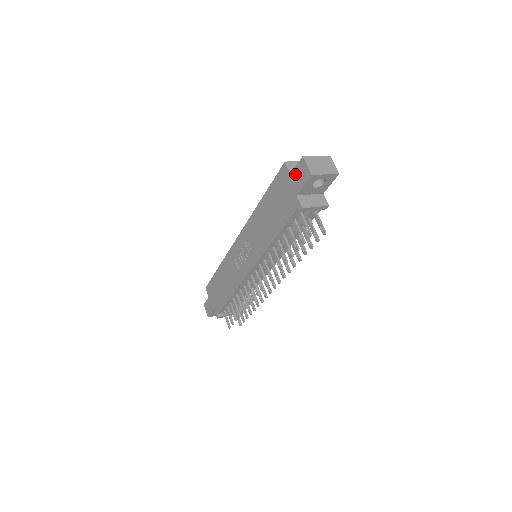
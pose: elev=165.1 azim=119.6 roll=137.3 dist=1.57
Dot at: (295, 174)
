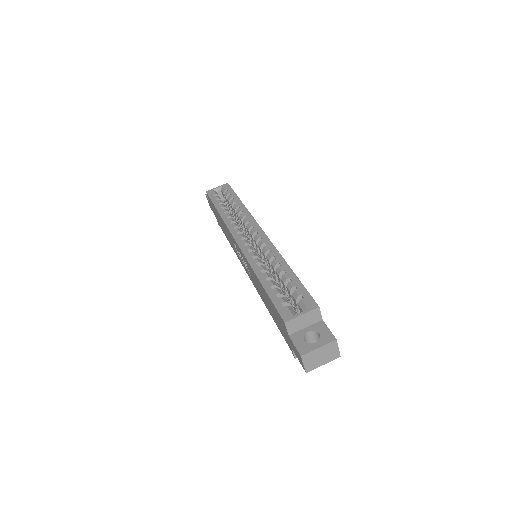
Dot at: (292, 344)
